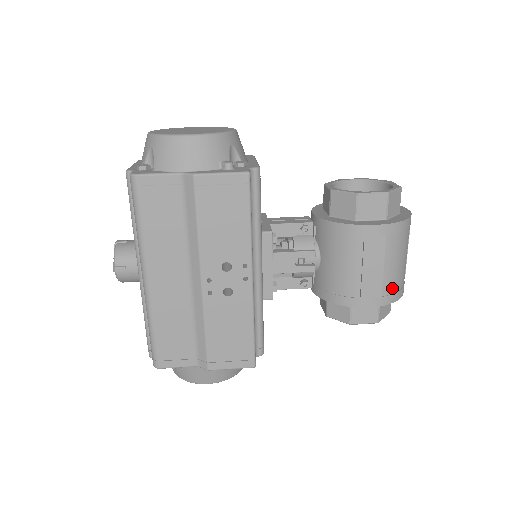
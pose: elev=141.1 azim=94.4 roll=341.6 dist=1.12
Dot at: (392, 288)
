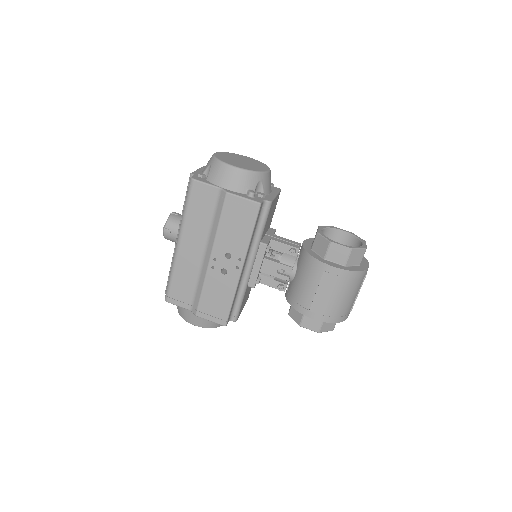
Dot at: (334, 313)
